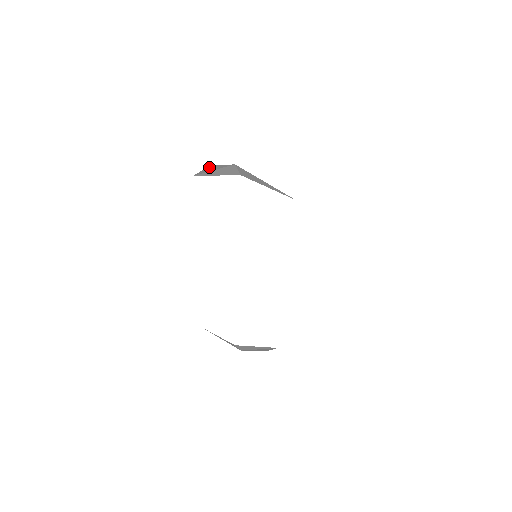
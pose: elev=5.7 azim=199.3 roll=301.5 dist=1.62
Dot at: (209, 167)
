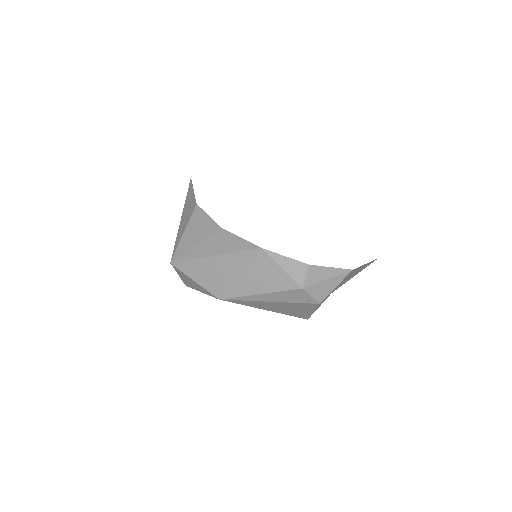
Dot at: occluded
